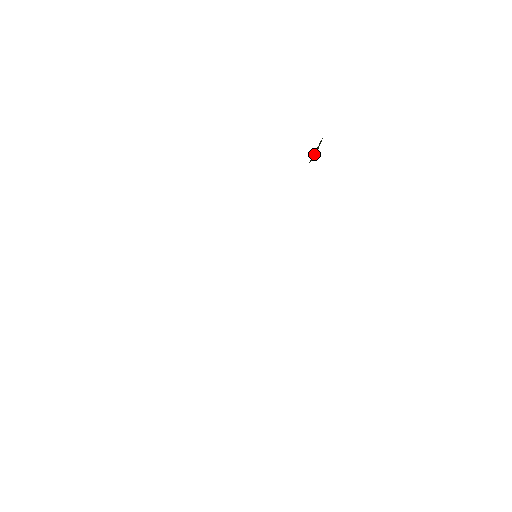
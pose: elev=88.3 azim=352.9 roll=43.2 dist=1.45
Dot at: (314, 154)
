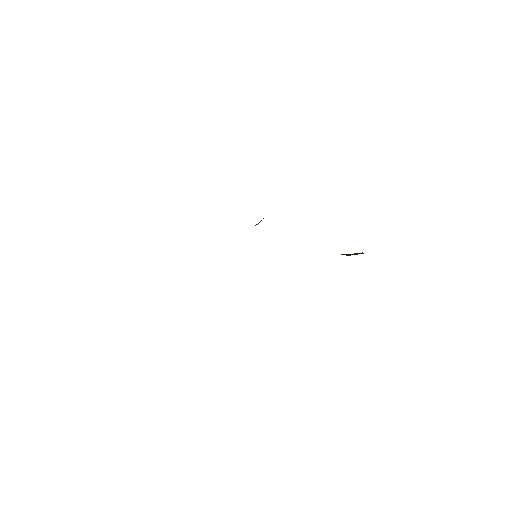
Dot at: (350, 254)
